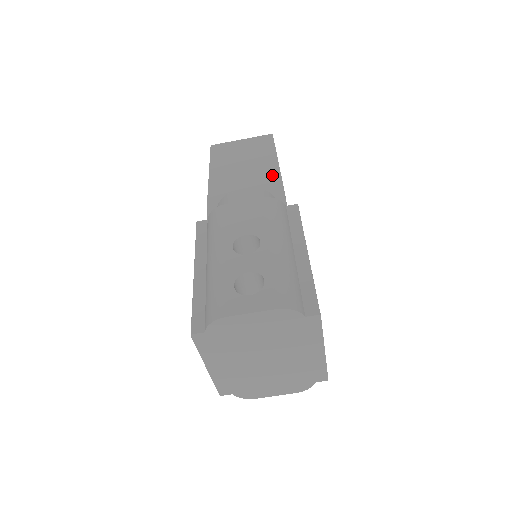
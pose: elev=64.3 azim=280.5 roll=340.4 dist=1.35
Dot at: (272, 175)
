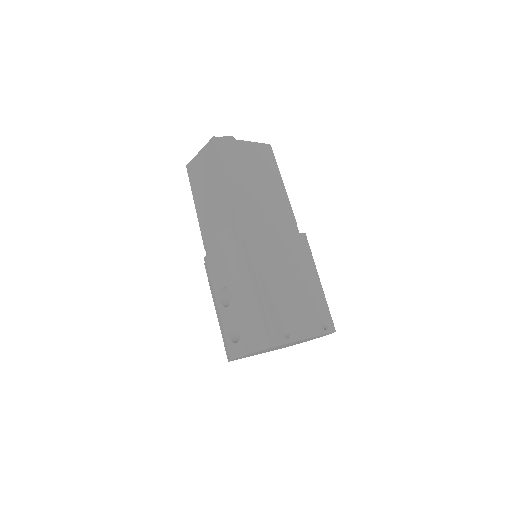
Dot at: (225, 200)
